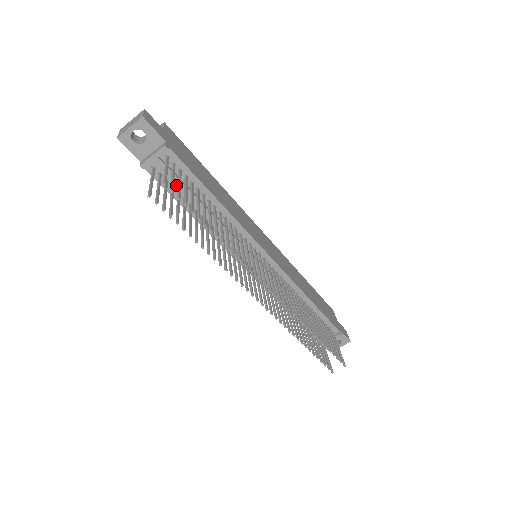
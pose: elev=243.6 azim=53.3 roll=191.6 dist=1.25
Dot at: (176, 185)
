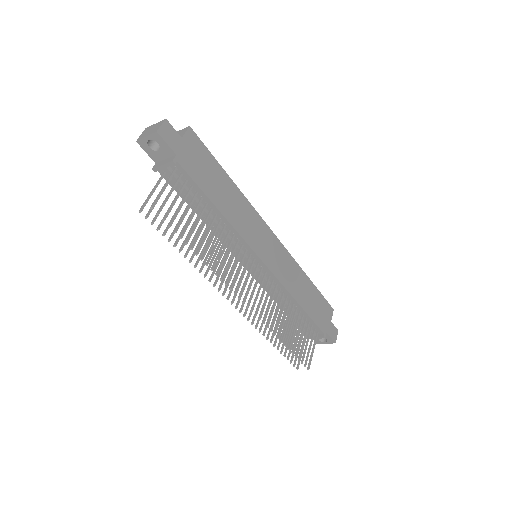
Dot at: (184, 190)
